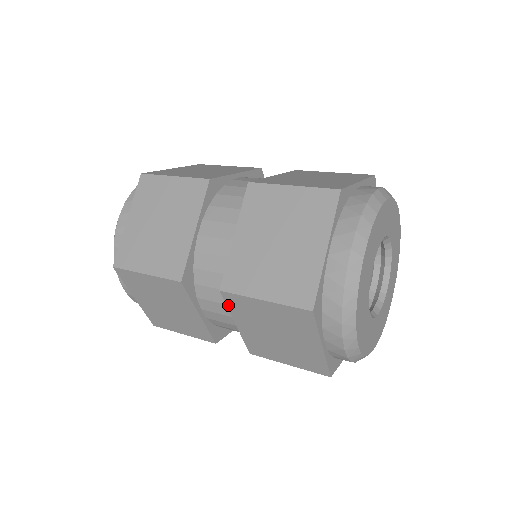
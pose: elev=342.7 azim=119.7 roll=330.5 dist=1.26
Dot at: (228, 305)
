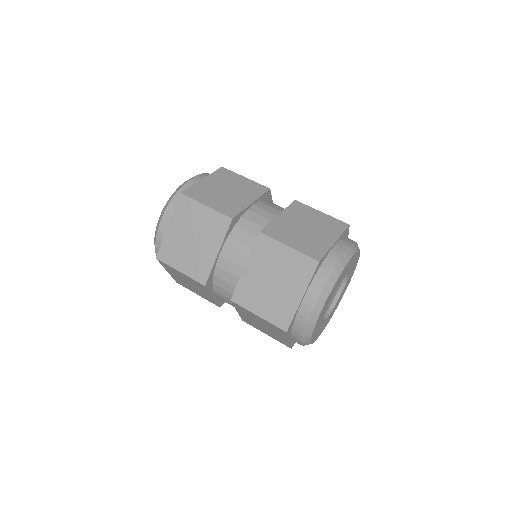
Dot at: (234, 305)
